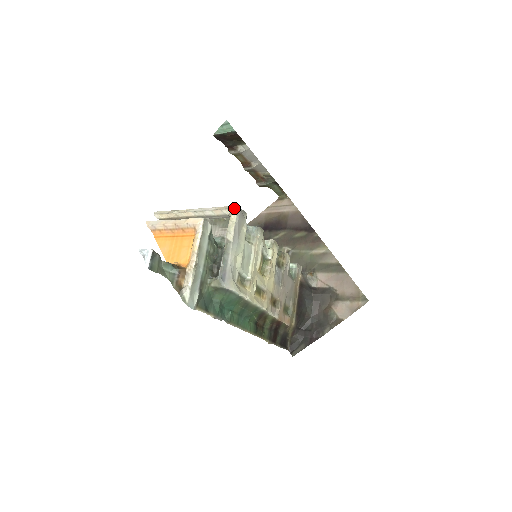
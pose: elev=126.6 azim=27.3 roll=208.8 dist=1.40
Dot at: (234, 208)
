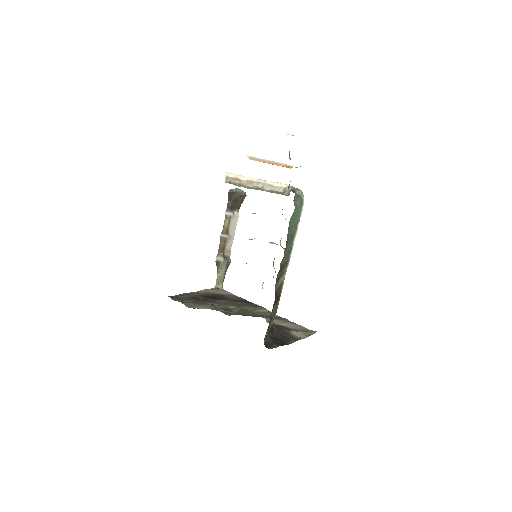
Dot at: occluded
